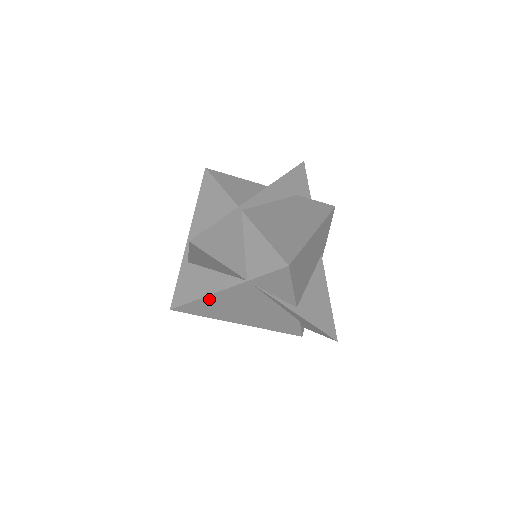
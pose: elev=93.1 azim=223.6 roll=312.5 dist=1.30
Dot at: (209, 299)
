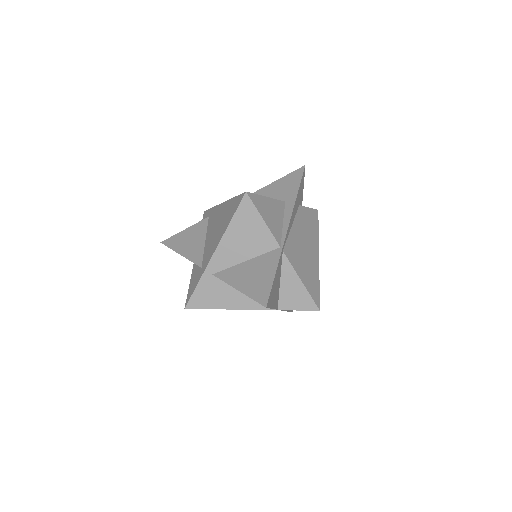
Dot at: (230, 309)
